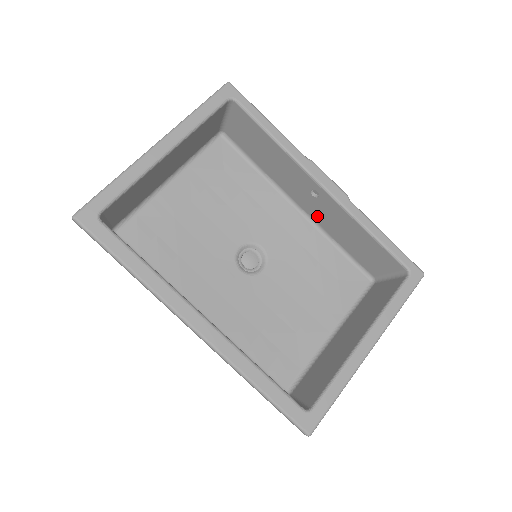
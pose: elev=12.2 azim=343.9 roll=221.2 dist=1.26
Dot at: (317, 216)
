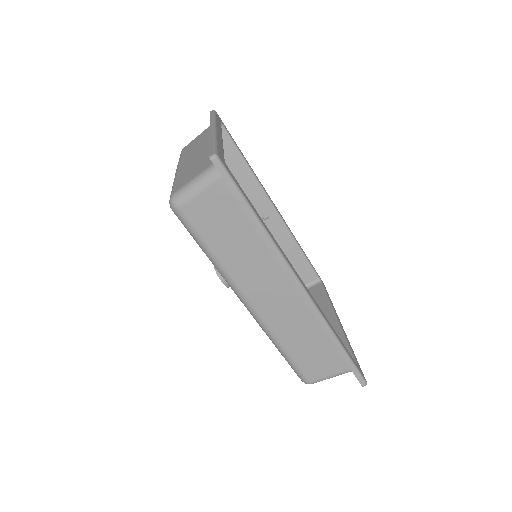
Dot at: occluded
